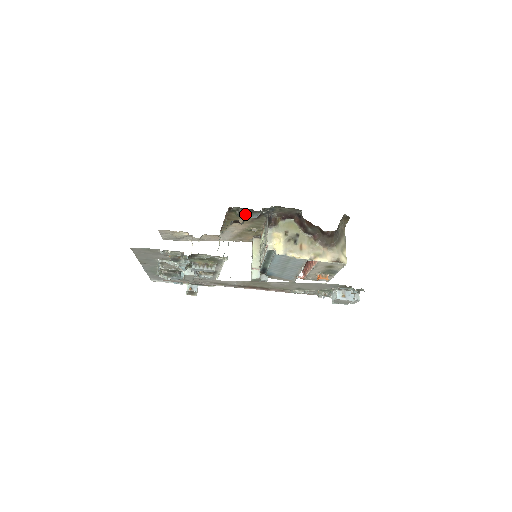
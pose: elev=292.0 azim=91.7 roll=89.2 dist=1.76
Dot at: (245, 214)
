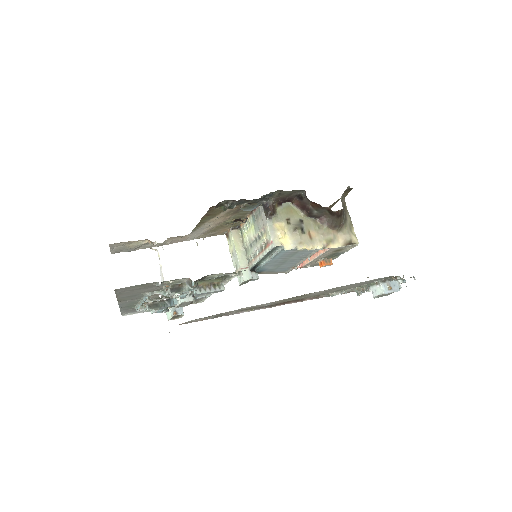
Dot at: (242, 208)
